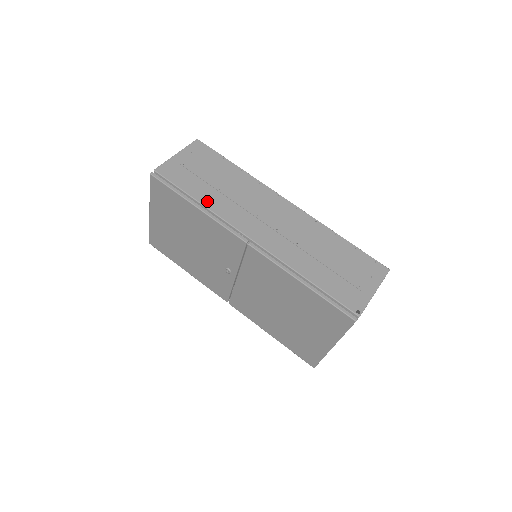
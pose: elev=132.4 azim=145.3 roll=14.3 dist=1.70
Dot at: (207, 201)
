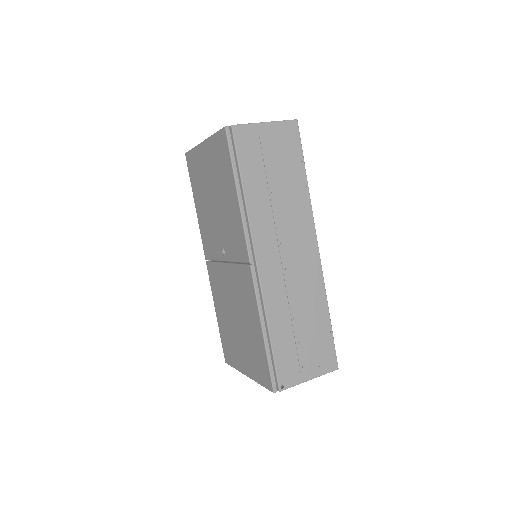
Dot at: (251, 196)
